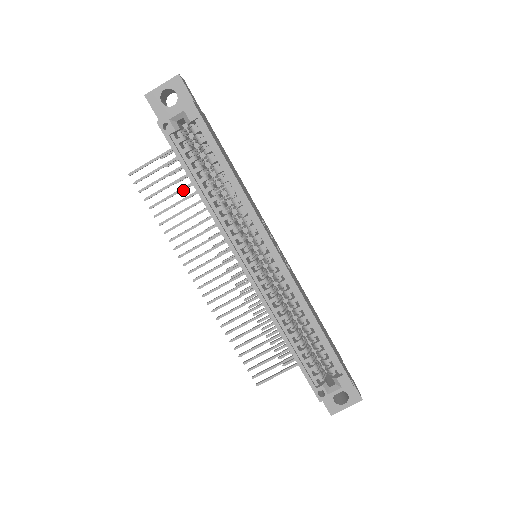
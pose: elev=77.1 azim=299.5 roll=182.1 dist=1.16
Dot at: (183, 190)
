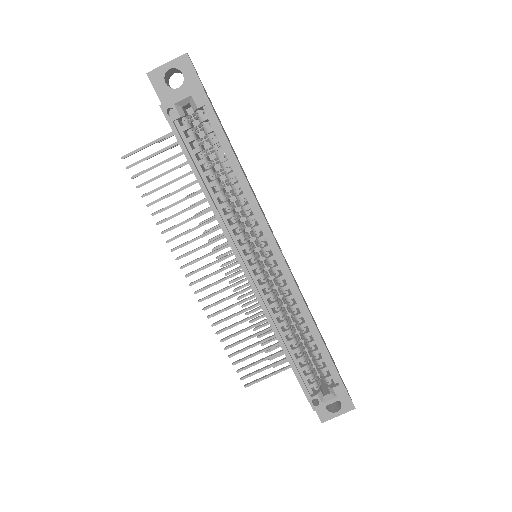
Dot at: occluded
